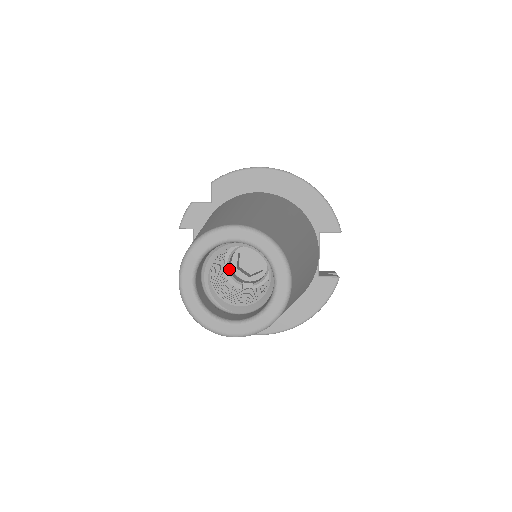
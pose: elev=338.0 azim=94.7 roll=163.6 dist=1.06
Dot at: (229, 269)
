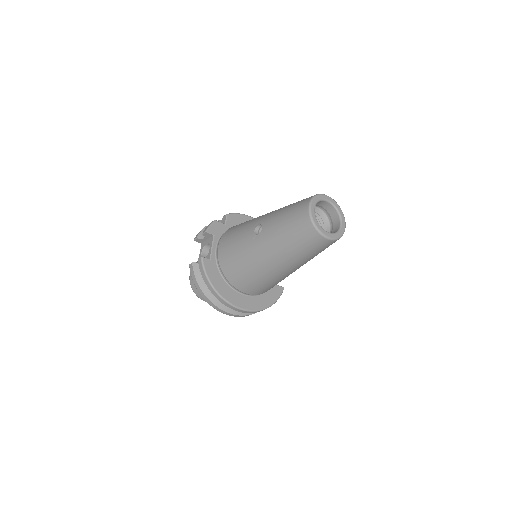
Dot at: occluded
